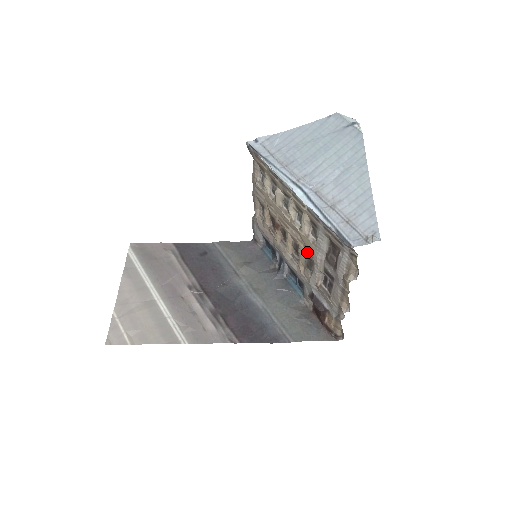
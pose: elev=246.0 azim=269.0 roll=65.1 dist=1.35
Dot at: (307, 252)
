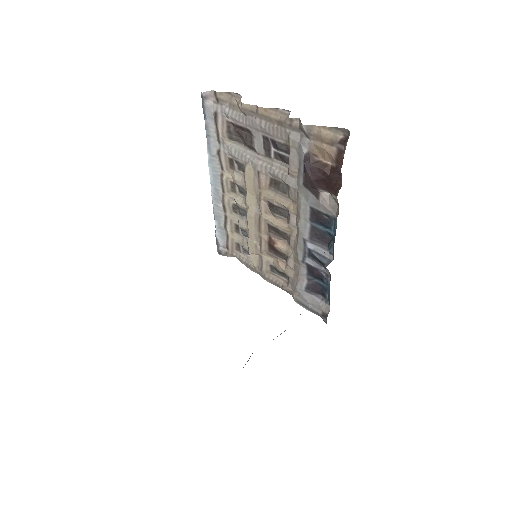
Dot at: (262, 184)
